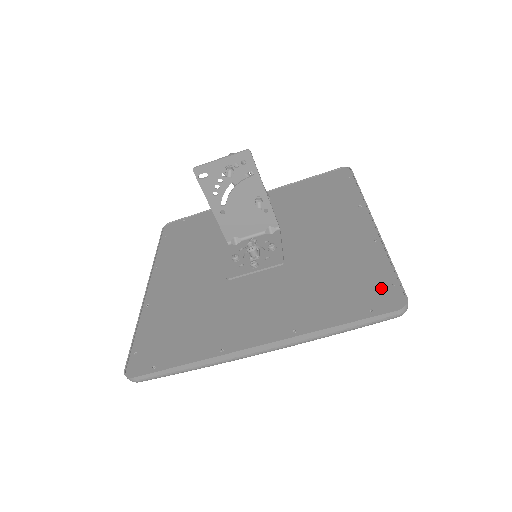
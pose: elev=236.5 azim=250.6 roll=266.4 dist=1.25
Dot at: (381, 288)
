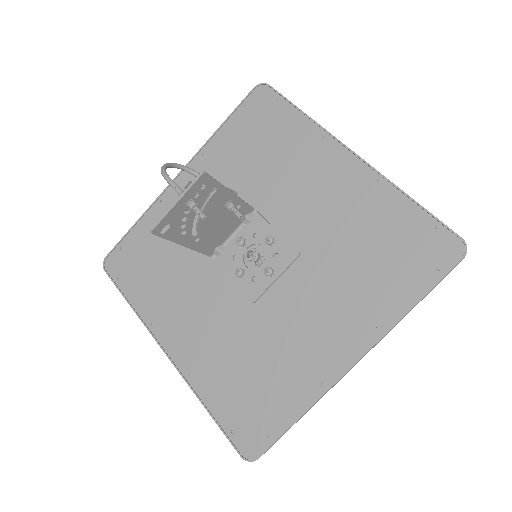
Dot at: (428, 239)
